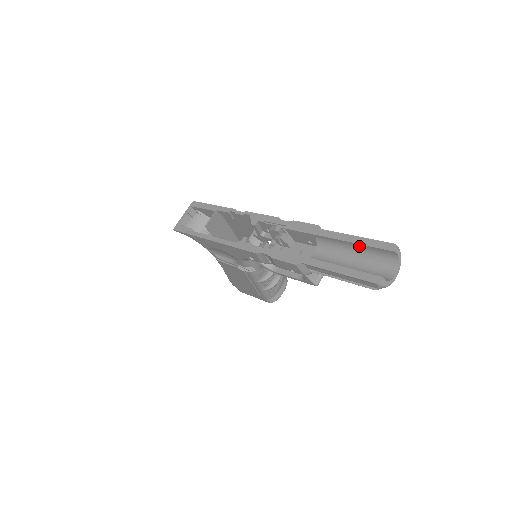
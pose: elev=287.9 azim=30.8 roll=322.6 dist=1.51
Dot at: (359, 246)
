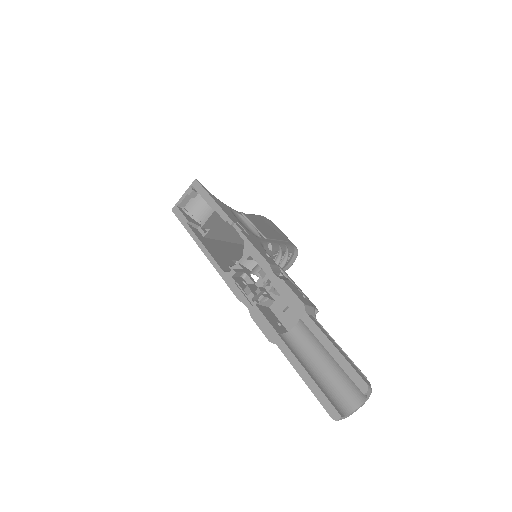
Dot at: (334, 357)
